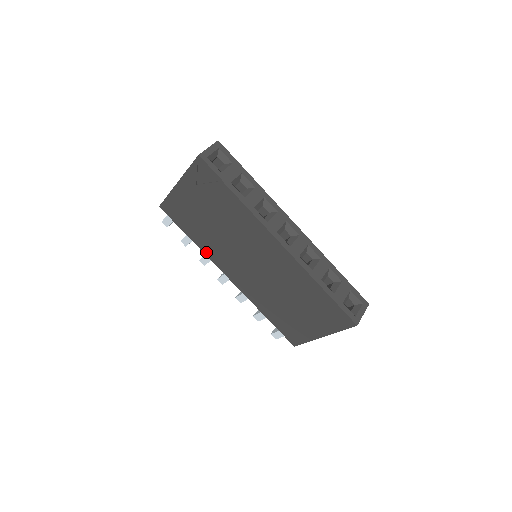
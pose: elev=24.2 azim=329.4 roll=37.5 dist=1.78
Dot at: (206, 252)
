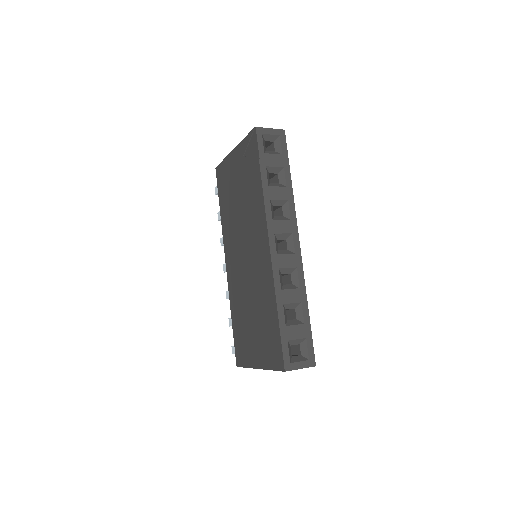
Dot at: (223, 228)
